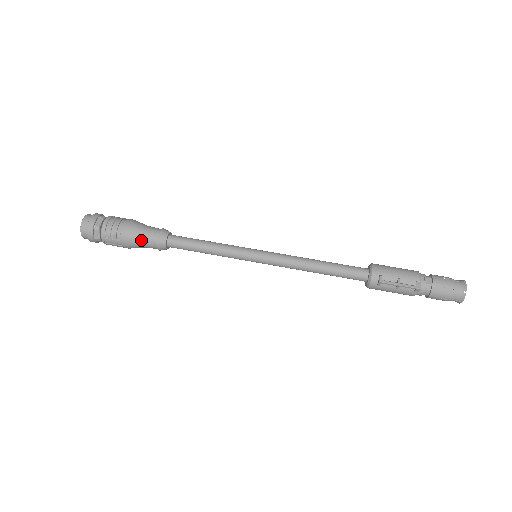
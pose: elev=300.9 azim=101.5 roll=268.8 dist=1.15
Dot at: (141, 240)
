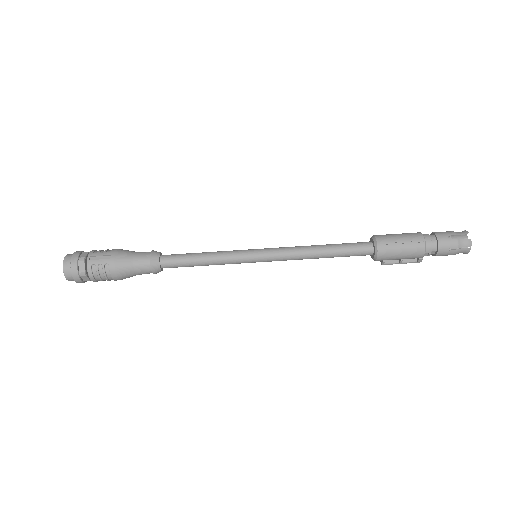
Dot at: occluded
